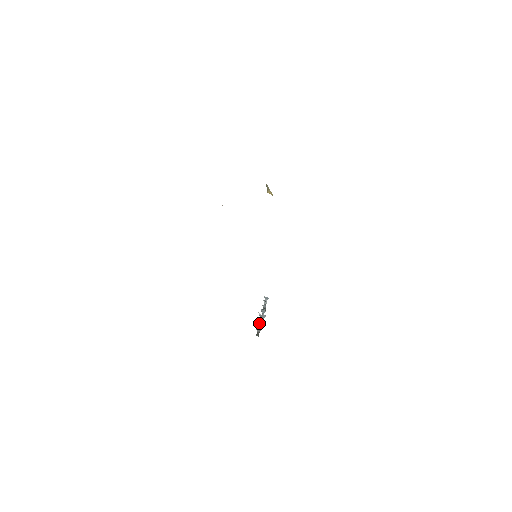
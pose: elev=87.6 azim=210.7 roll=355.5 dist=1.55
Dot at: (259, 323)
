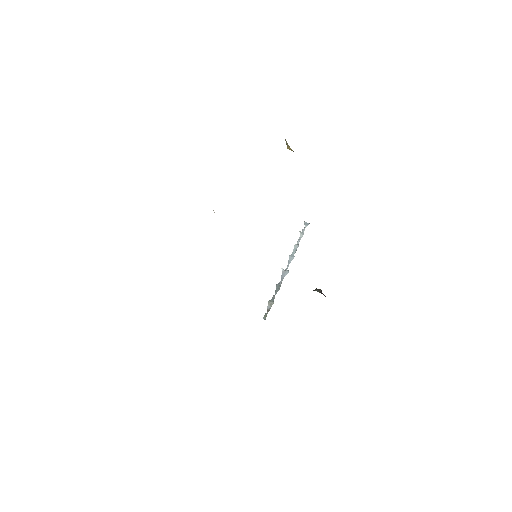
Dot at: (276, 289)
